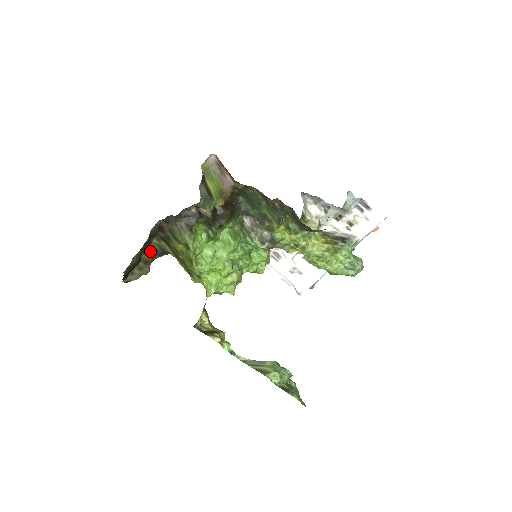
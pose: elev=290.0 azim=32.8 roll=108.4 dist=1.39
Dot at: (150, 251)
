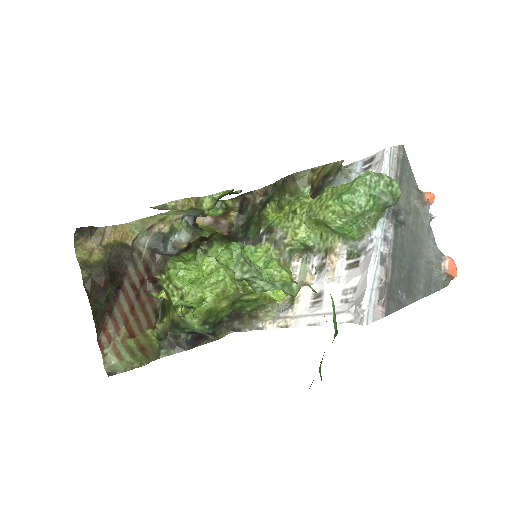
Dot at: (150, 337)
